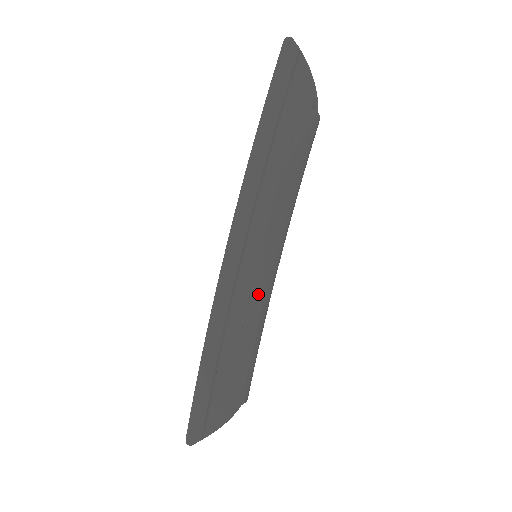
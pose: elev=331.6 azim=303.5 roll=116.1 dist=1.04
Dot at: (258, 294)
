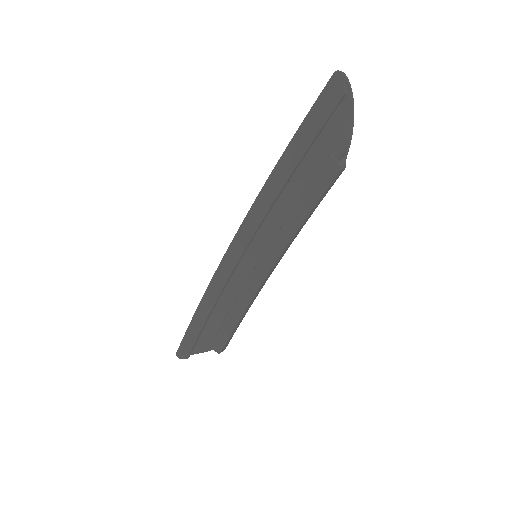
Dot at: (250, 290)
